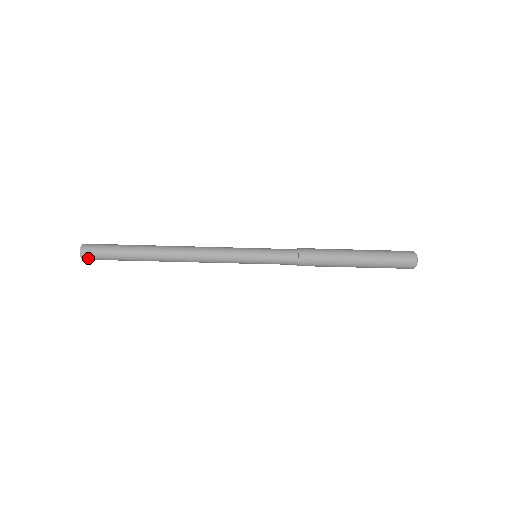
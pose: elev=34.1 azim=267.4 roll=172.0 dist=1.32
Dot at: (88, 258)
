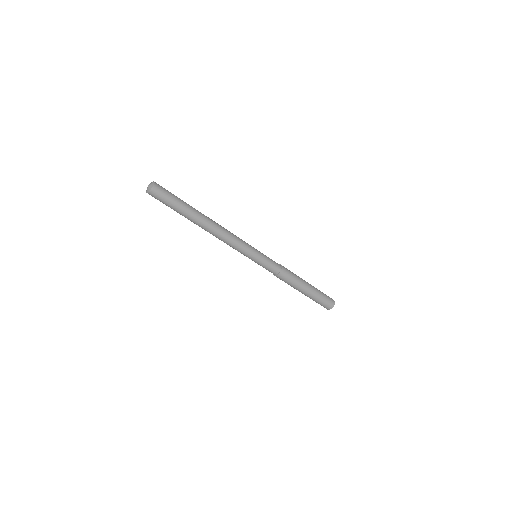
Dot at: (158, 189)
